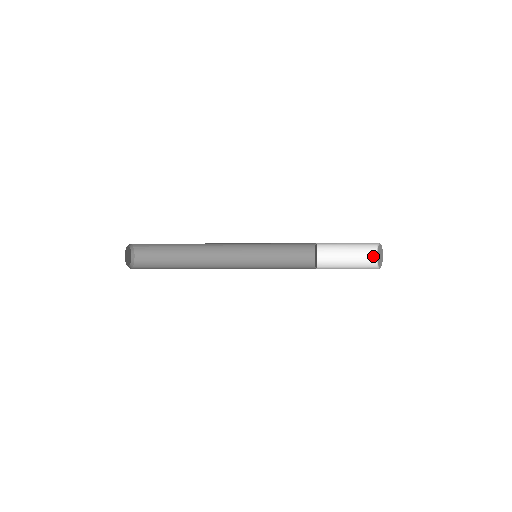
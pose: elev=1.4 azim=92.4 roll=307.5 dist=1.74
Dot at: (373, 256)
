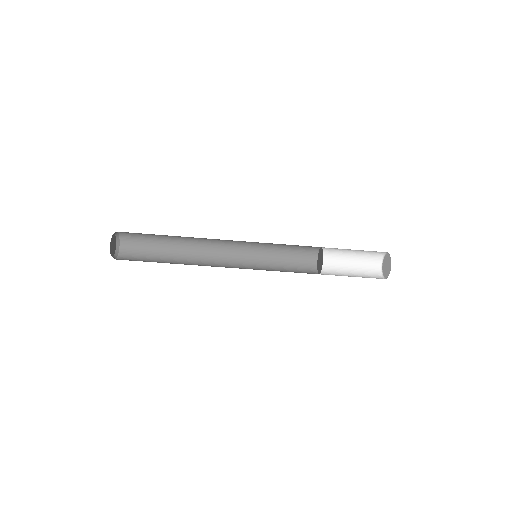
Dot at: (378, 265)
